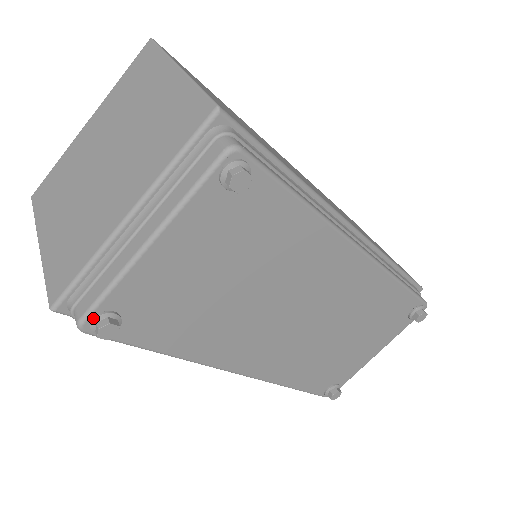
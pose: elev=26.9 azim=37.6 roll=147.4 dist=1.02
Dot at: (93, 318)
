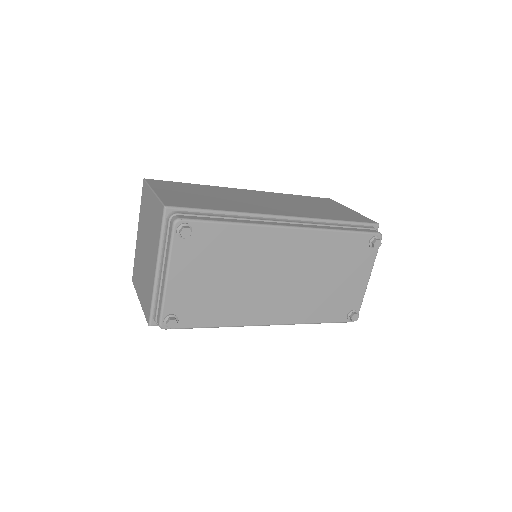
Dot at: (163, 321)
